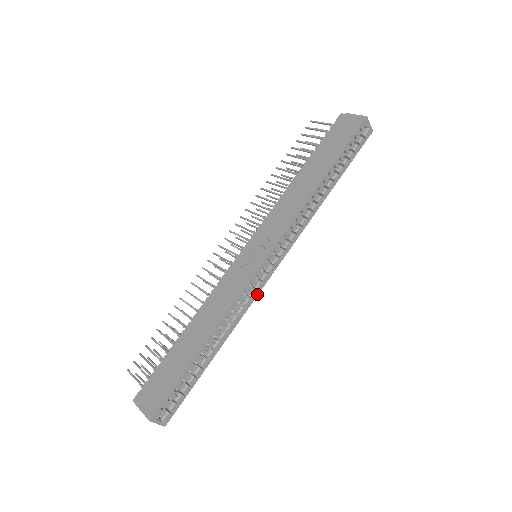
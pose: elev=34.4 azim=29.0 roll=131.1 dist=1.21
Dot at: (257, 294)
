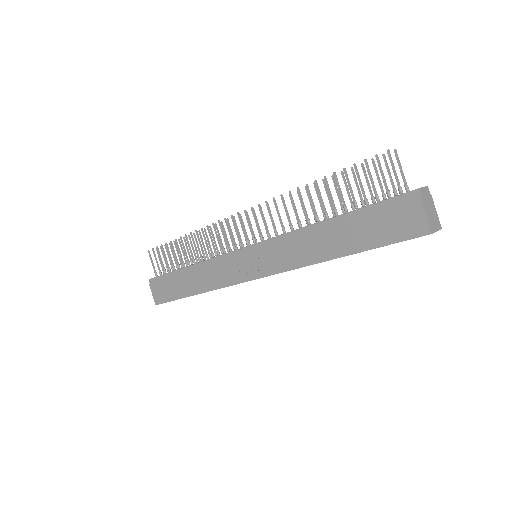
Dot at: occluded
